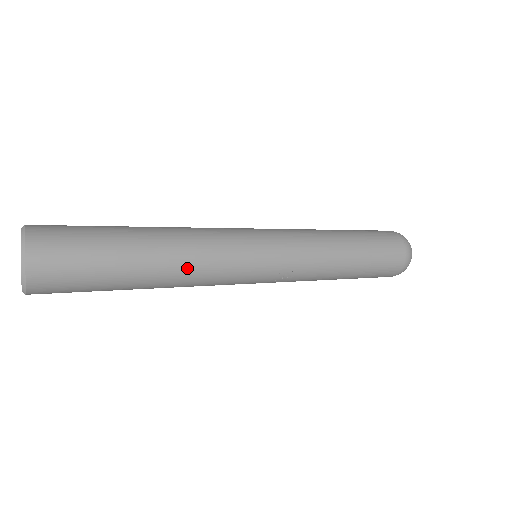
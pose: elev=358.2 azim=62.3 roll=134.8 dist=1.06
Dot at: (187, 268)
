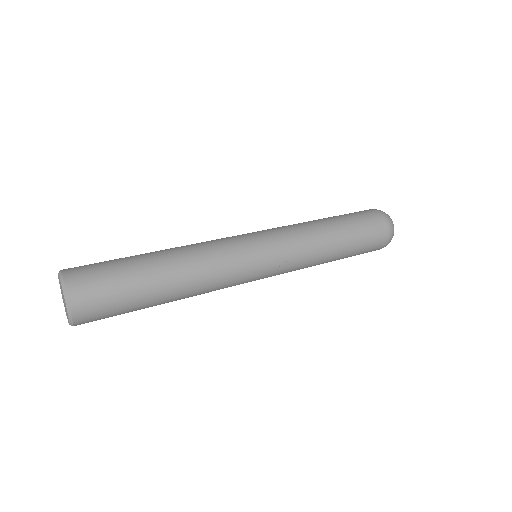
Dot at: (197, 267)
